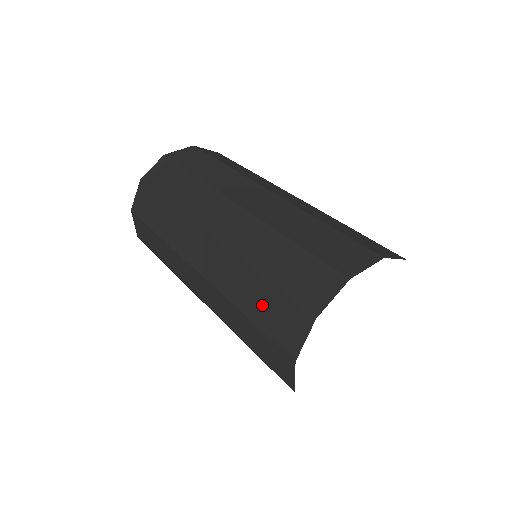
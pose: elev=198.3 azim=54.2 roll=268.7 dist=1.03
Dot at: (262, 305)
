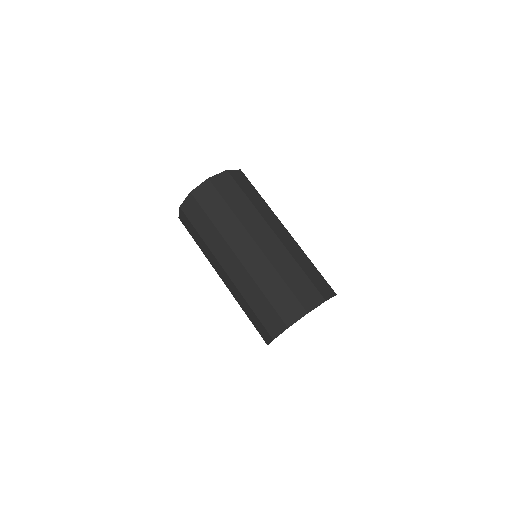
Dot at: (262, 309)
